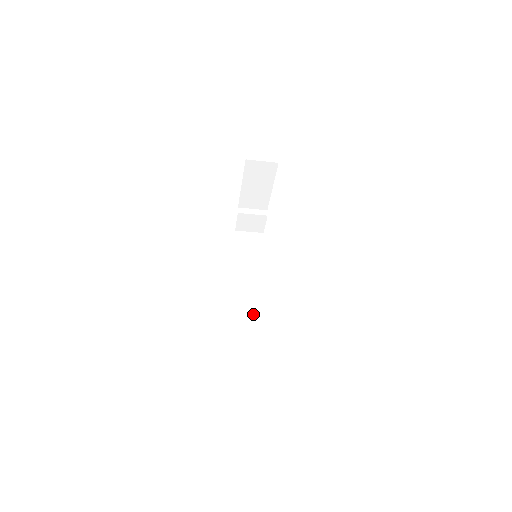
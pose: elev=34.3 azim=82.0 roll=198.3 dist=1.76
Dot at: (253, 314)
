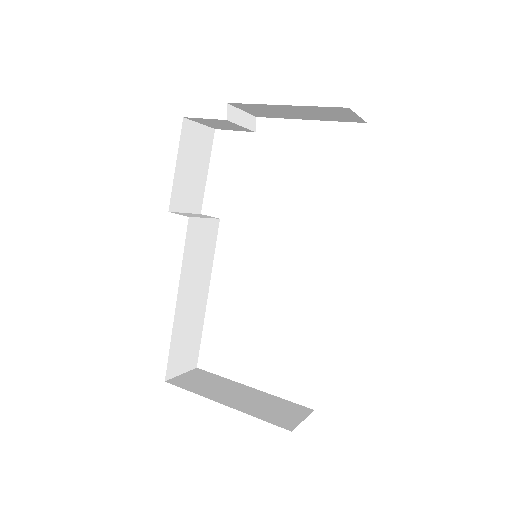
Dot at: (194, 306)
